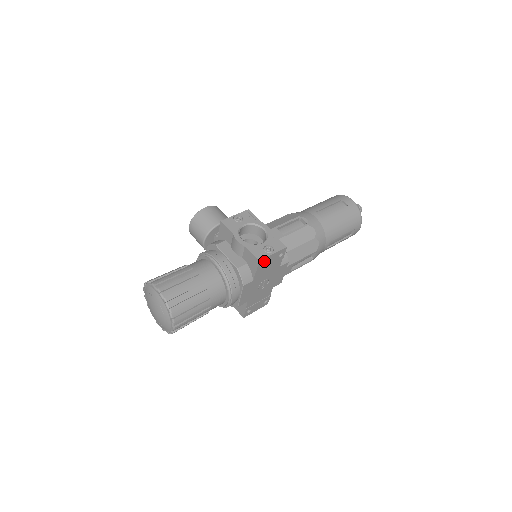
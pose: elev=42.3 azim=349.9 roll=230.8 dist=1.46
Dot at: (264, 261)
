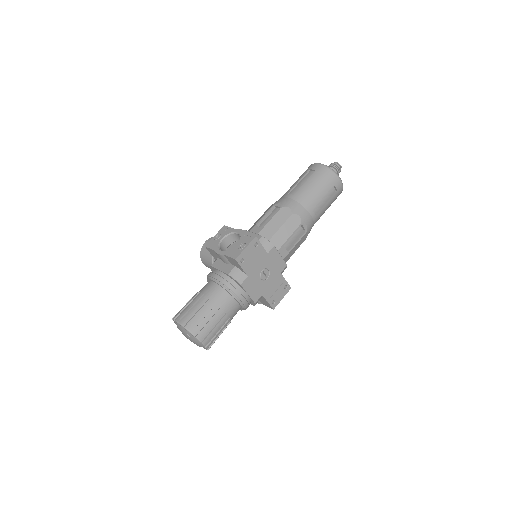
Dot at: (242, 257)
